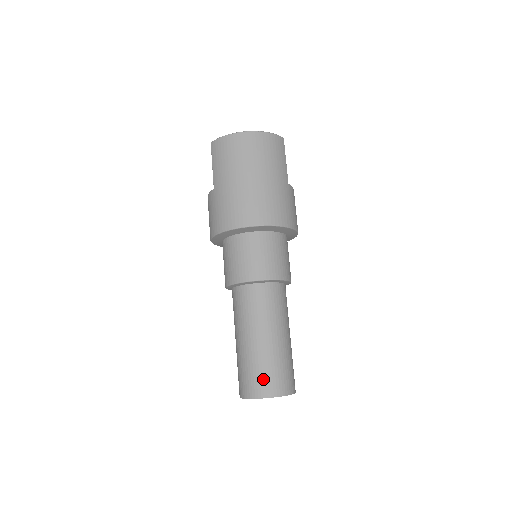
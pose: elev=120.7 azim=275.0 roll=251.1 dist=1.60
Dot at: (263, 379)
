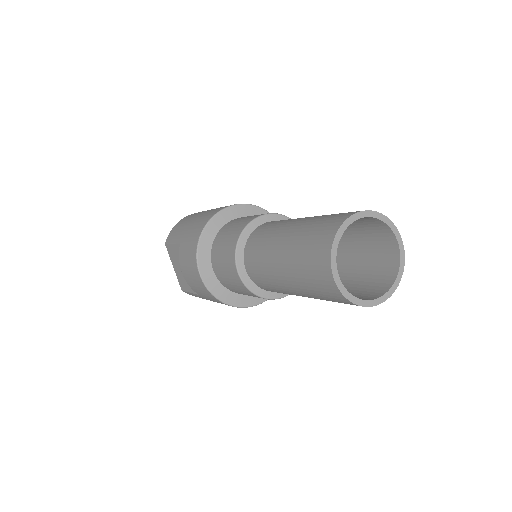
Dot at: (332, 217)
